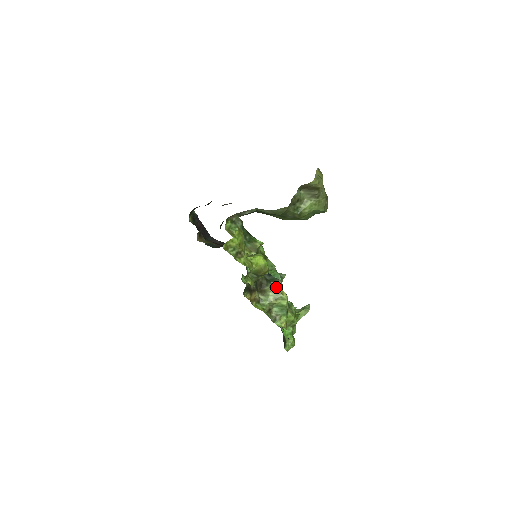
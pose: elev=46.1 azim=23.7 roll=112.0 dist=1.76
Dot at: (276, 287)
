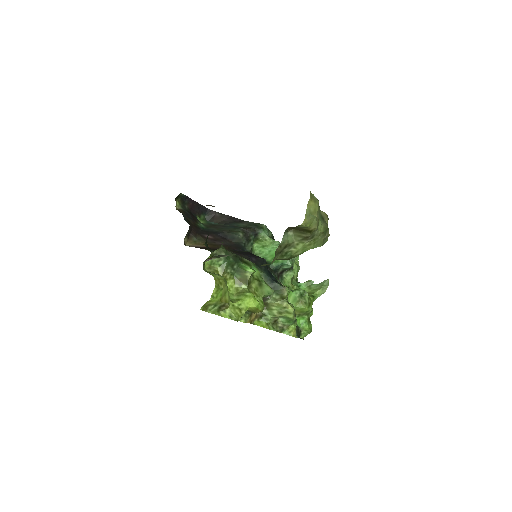
Dot at: (279, 300)
